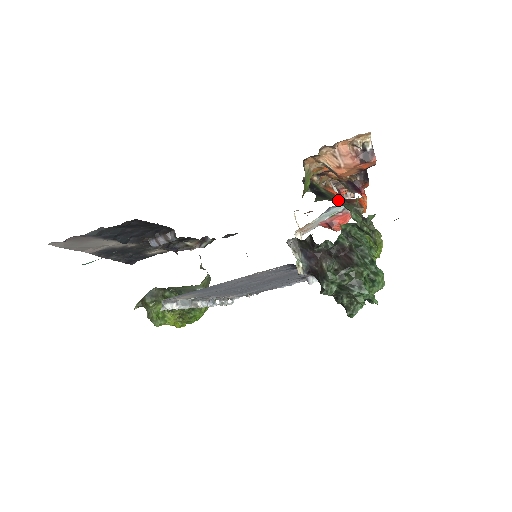
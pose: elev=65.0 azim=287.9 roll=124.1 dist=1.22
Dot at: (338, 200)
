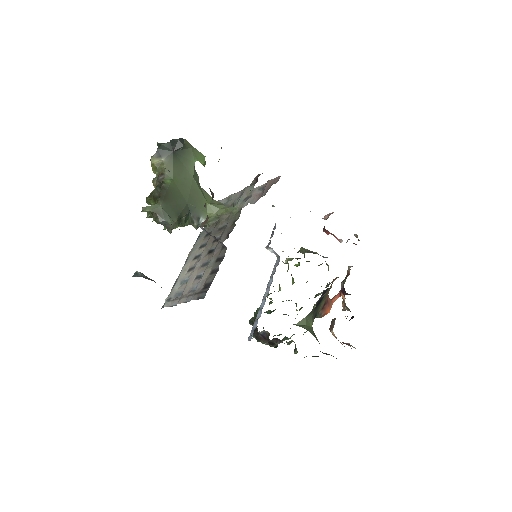
Dot at: (321, 306)
